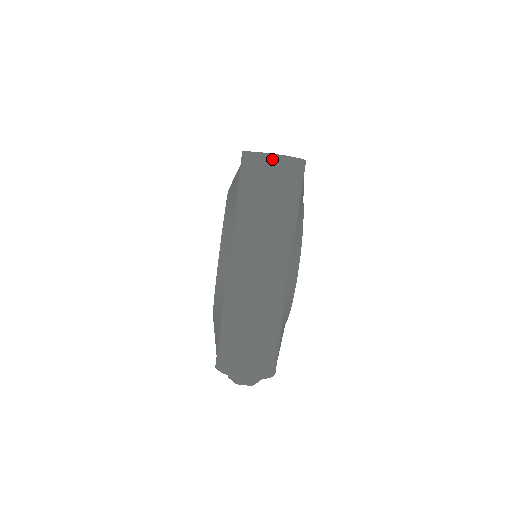
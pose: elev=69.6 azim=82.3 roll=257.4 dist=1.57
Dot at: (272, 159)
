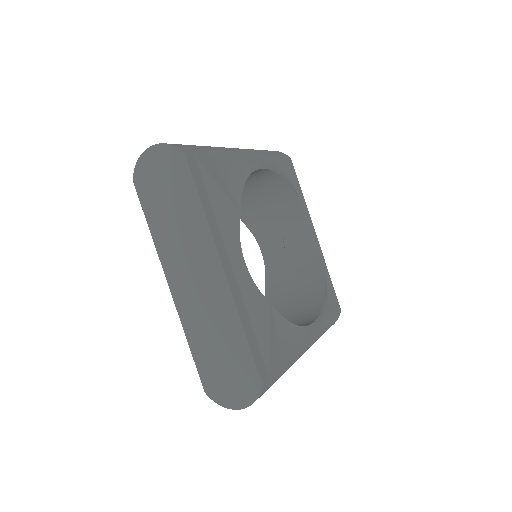
Dot at: (240, 407)
